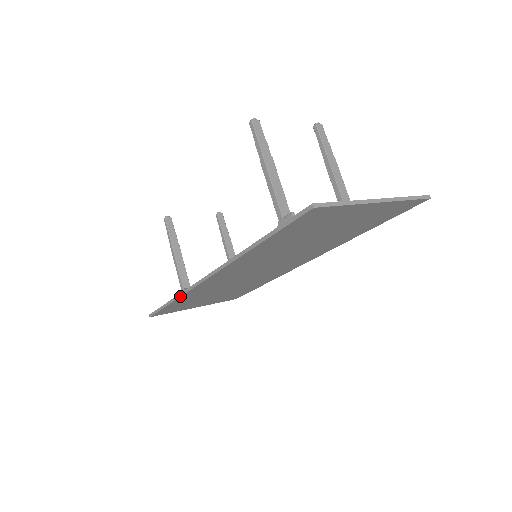
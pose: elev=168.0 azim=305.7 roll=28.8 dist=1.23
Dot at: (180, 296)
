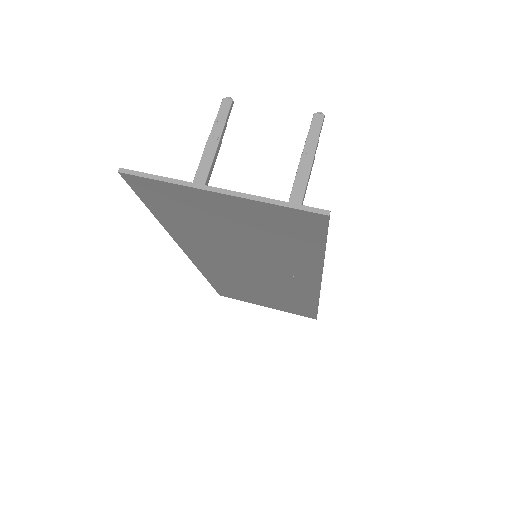
Dot at: (202, 273)
